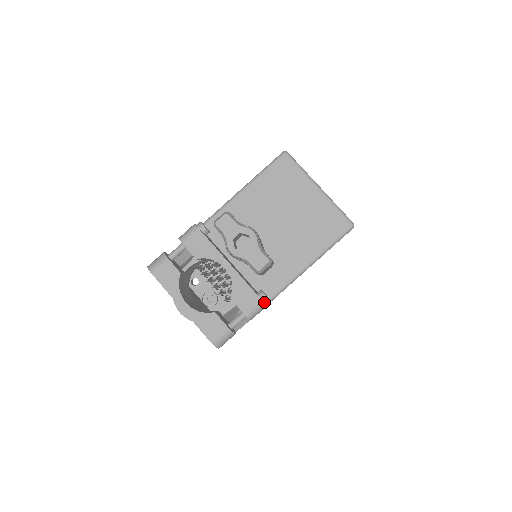
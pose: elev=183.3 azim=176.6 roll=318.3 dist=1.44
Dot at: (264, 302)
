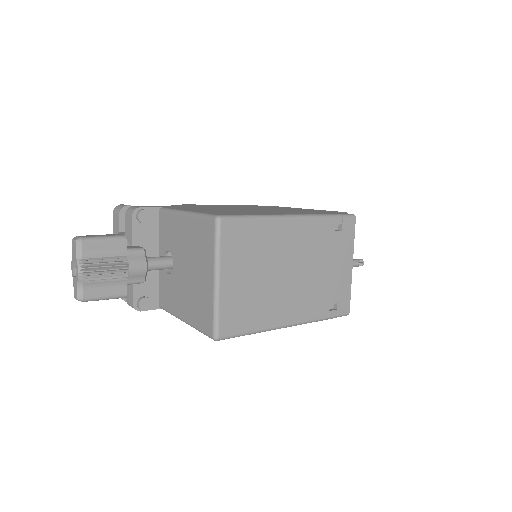
Dot at: (136, 308)
